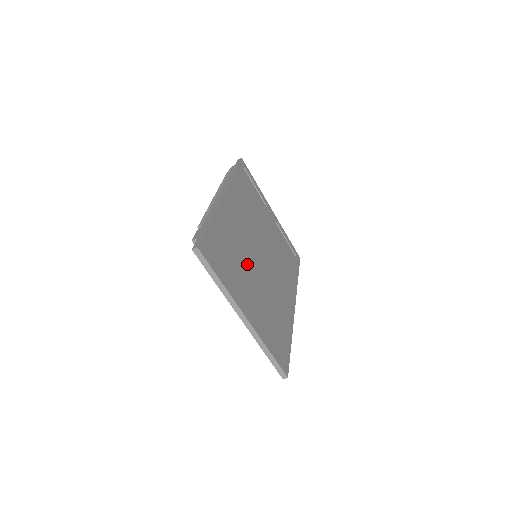
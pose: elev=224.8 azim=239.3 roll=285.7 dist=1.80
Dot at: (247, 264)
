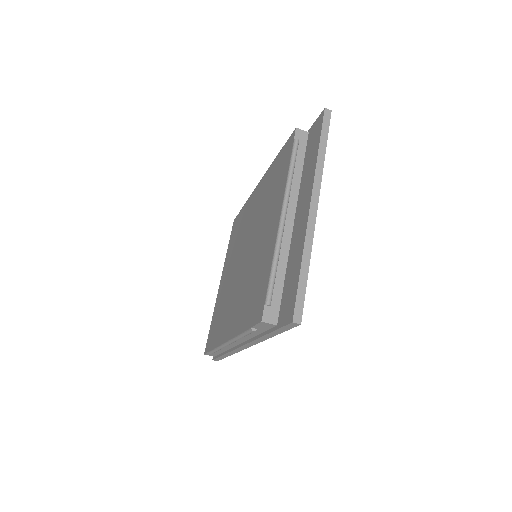
Dot at: occluded
